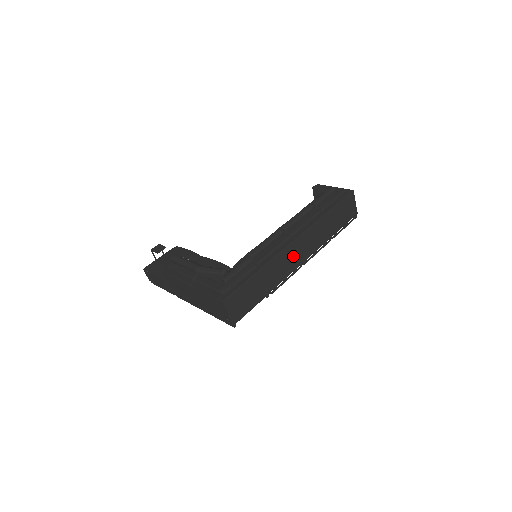
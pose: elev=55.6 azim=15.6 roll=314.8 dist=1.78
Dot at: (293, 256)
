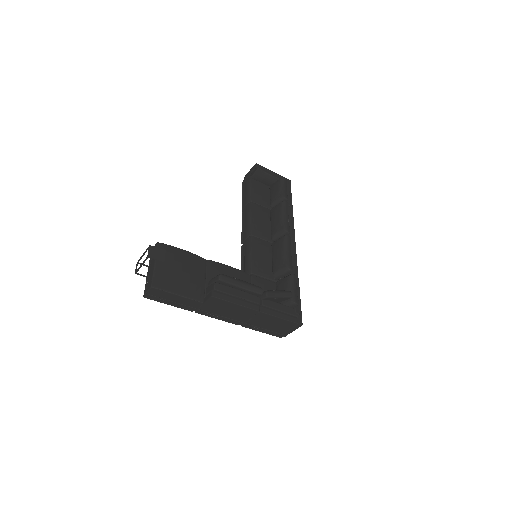
Dot at: occluded
